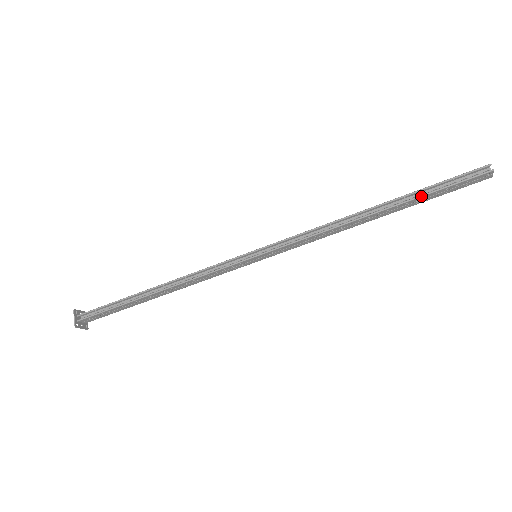
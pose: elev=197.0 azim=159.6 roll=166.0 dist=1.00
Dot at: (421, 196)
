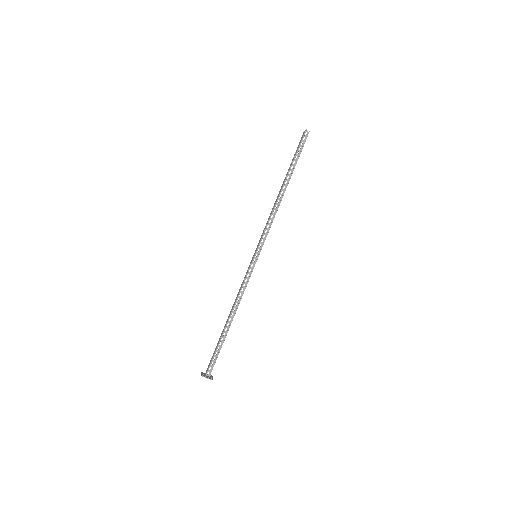
Dot at: occluded
